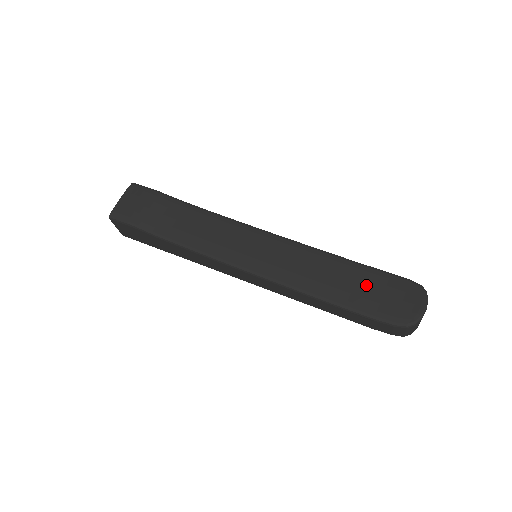
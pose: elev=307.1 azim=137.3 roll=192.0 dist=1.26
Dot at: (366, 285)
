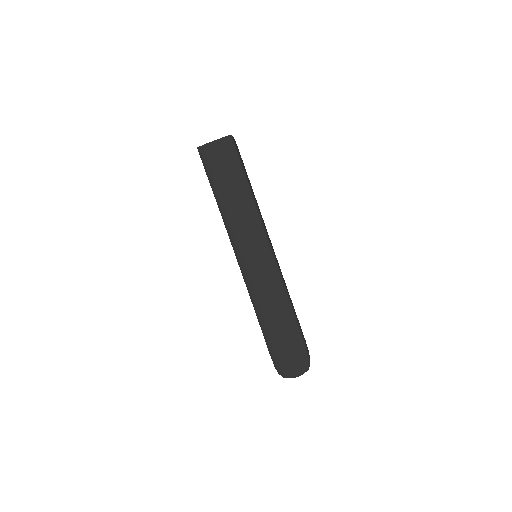
Dot at: (286, 336)
